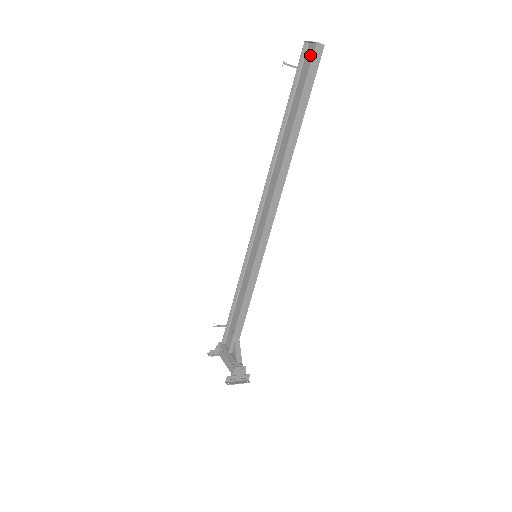
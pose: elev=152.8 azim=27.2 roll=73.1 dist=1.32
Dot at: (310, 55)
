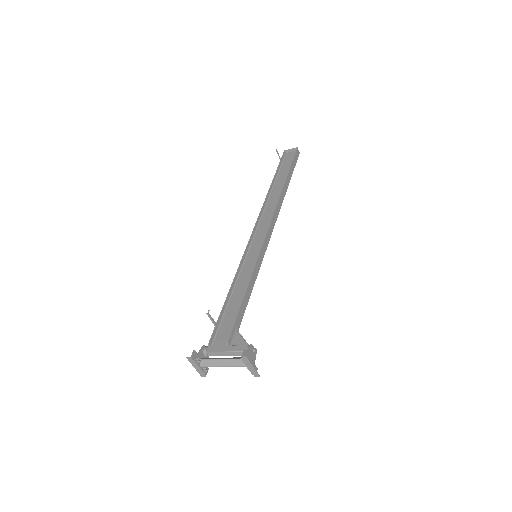
Dot at: (290, 155)
